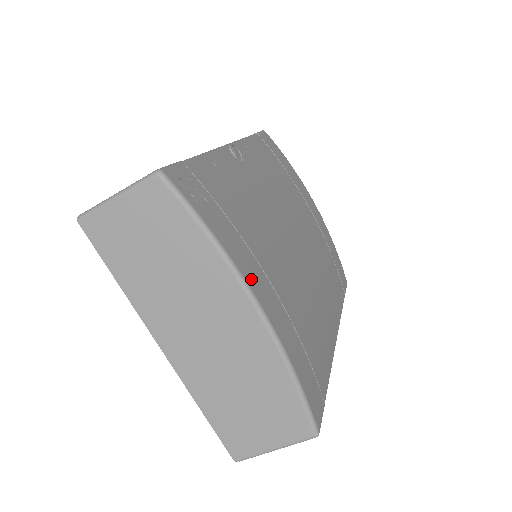
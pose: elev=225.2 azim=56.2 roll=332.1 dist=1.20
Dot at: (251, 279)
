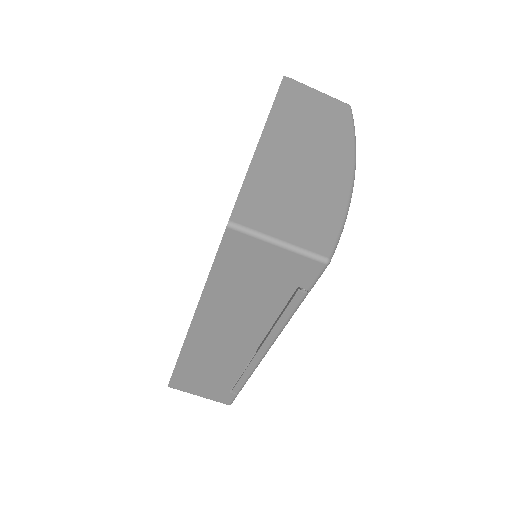
Dot at: occluded
